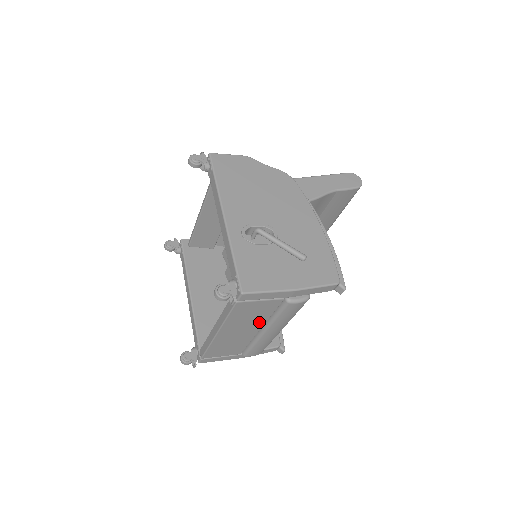
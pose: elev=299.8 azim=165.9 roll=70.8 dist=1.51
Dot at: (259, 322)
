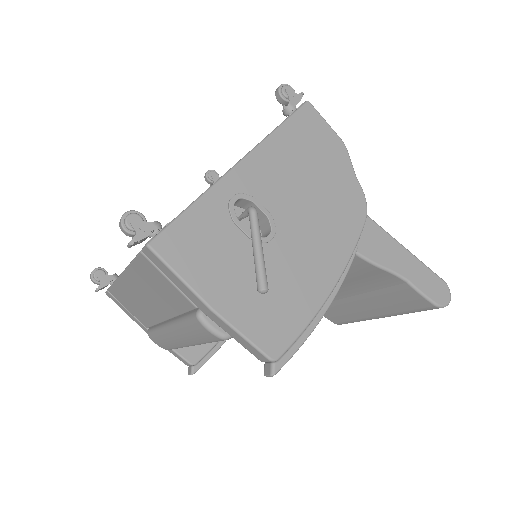
Dot at: (167, 309)
